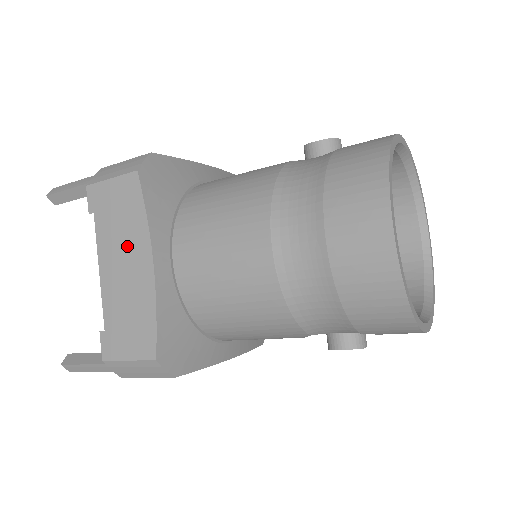
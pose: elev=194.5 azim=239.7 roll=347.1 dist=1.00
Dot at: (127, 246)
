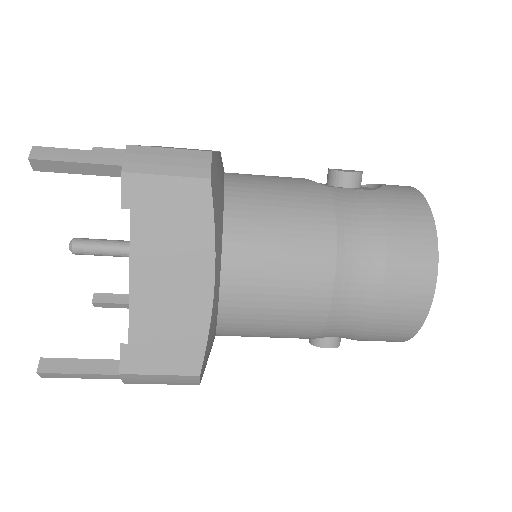
Dot at: (180, 259)
